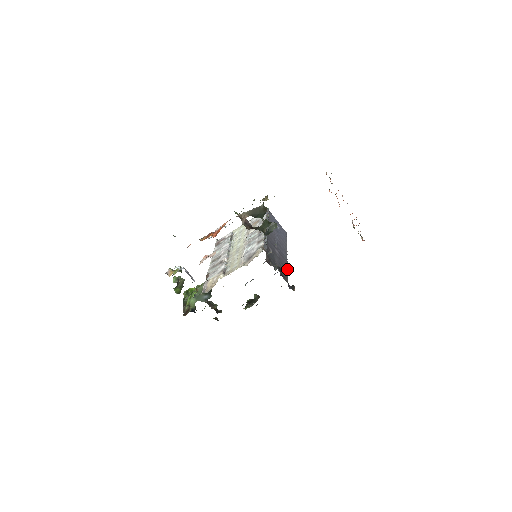
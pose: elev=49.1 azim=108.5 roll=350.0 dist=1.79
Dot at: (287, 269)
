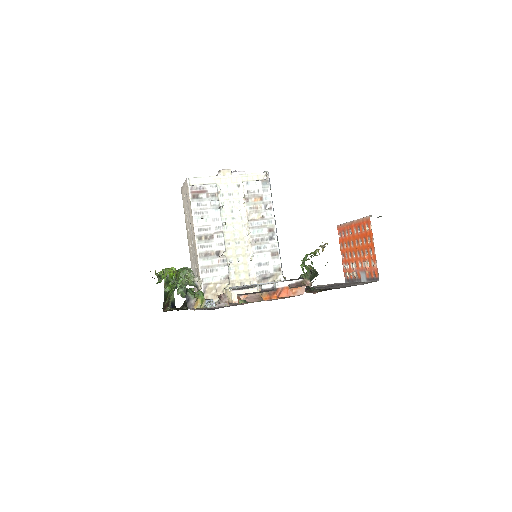
Dot at: occluded
